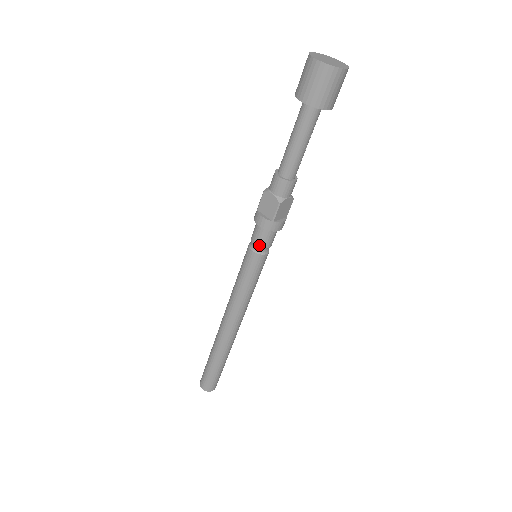
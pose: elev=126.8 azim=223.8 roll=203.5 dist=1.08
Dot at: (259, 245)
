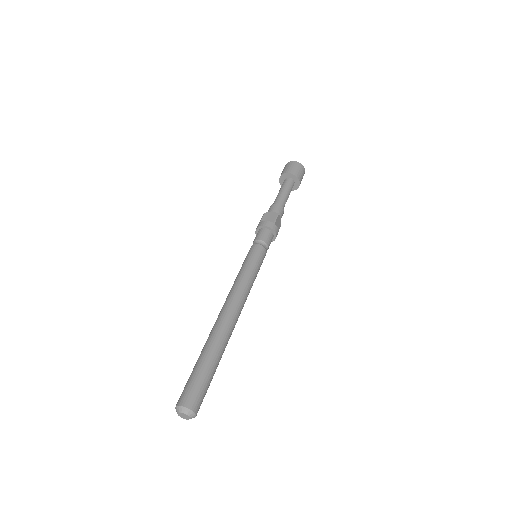
Dot at: (263, 240)
